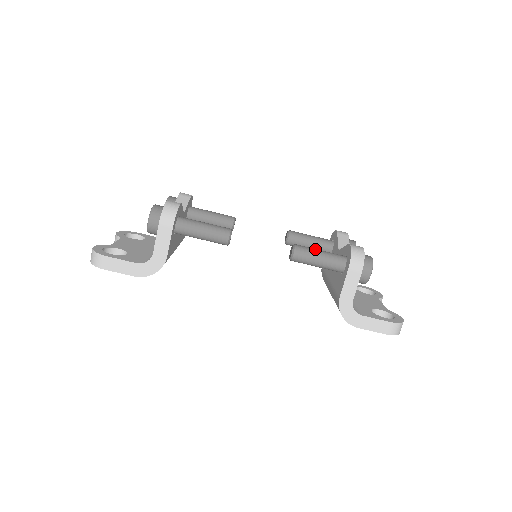
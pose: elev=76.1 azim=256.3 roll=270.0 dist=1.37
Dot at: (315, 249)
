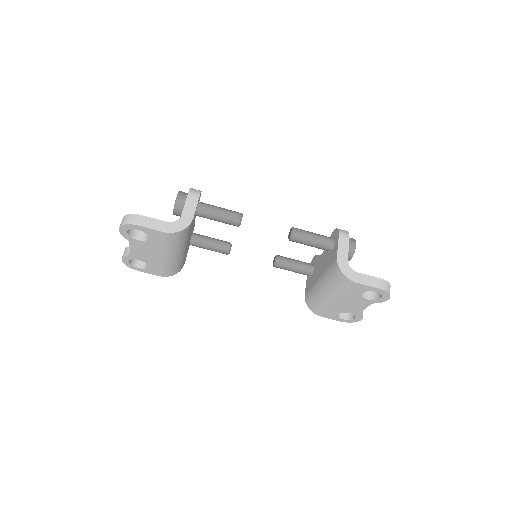
Dot at: occluded
